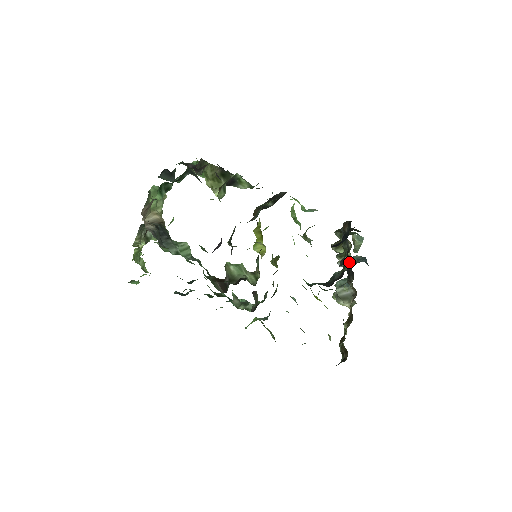
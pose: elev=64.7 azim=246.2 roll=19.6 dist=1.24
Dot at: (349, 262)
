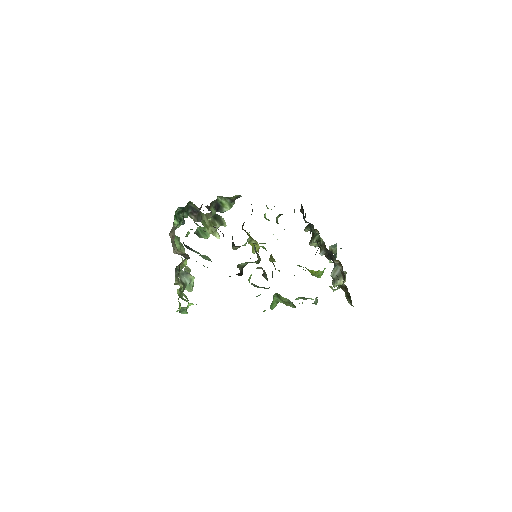
Dot at: occluded
